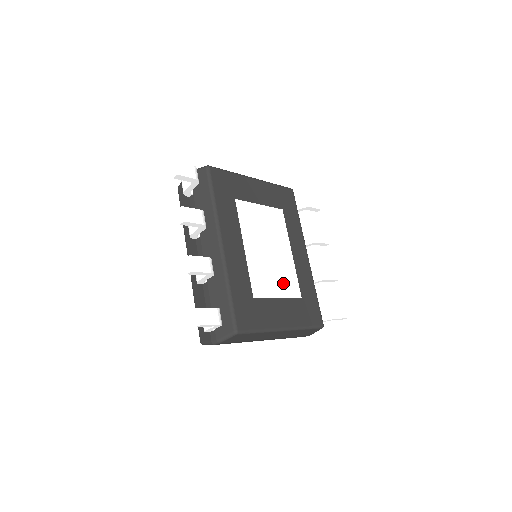
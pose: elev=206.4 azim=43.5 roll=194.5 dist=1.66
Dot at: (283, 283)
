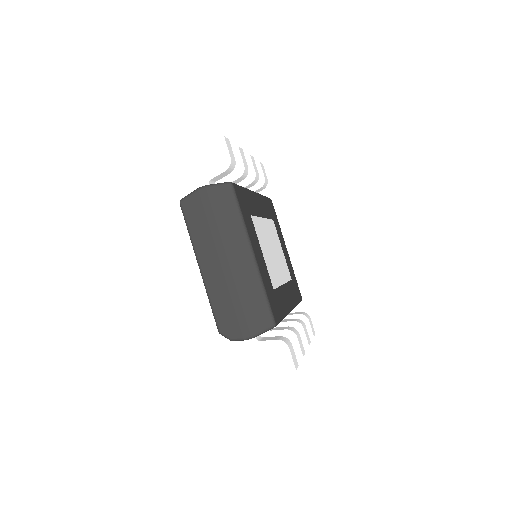
Dot at: (269, 263)
